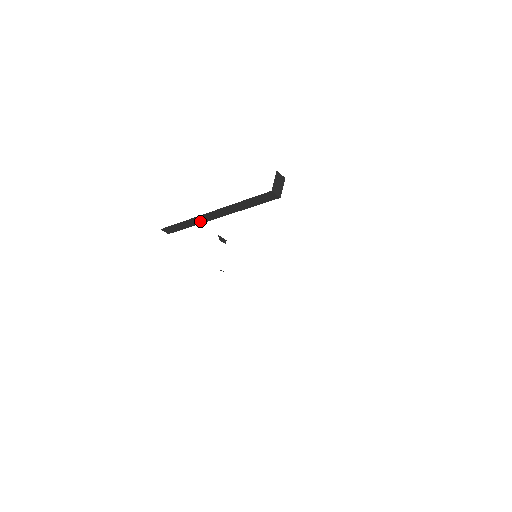
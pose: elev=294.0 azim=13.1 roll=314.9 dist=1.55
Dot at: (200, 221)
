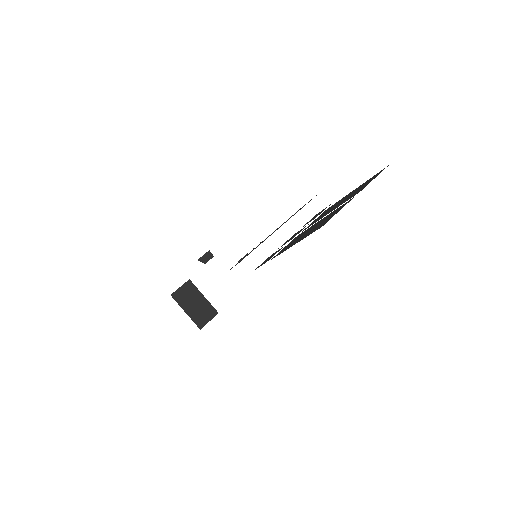
Dot at: occluded
